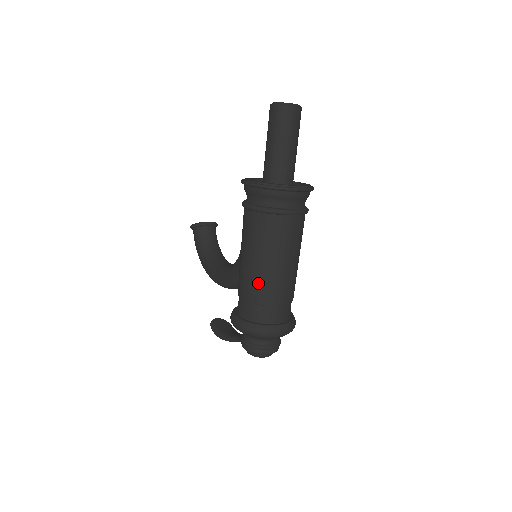
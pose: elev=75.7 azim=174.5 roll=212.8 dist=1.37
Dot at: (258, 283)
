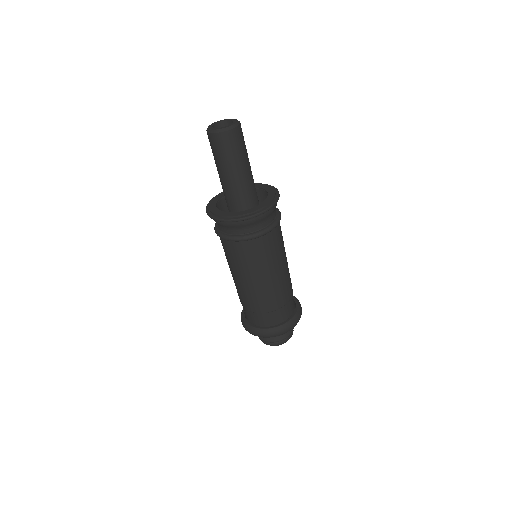
Dot at: (243, 295)
